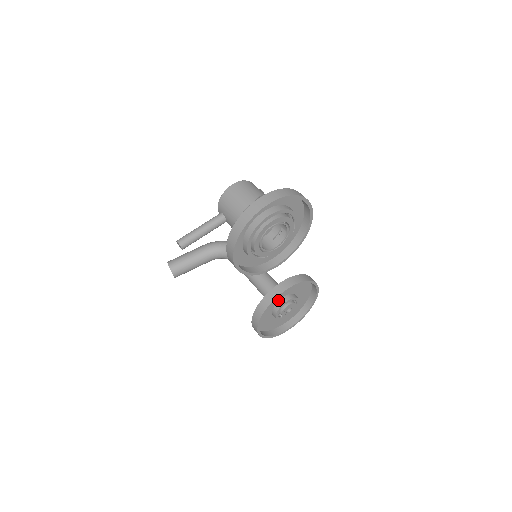
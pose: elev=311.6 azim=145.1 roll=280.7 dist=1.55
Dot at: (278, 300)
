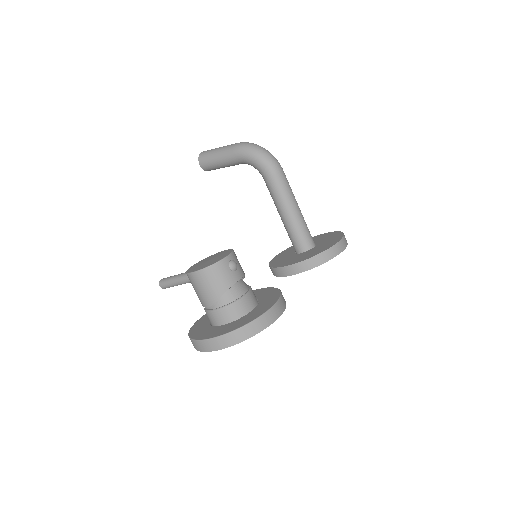
Dot at: occluded
